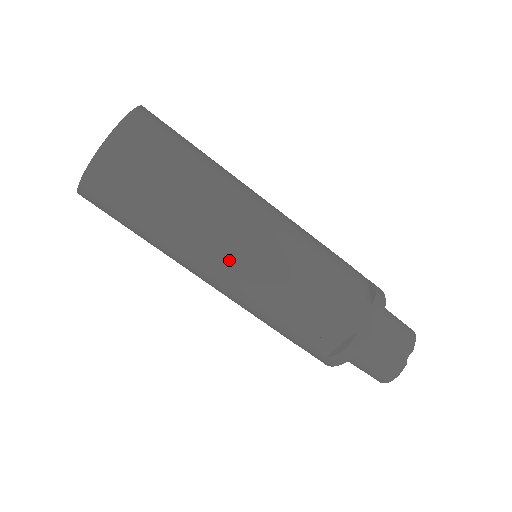
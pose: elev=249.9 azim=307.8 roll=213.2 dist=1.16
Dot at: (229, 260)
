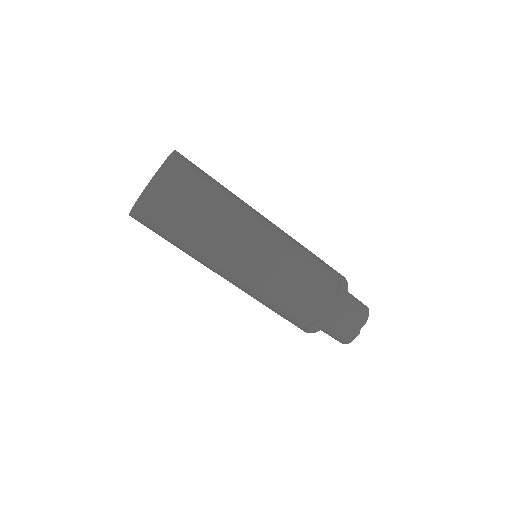
Dot at: (236, 268)
